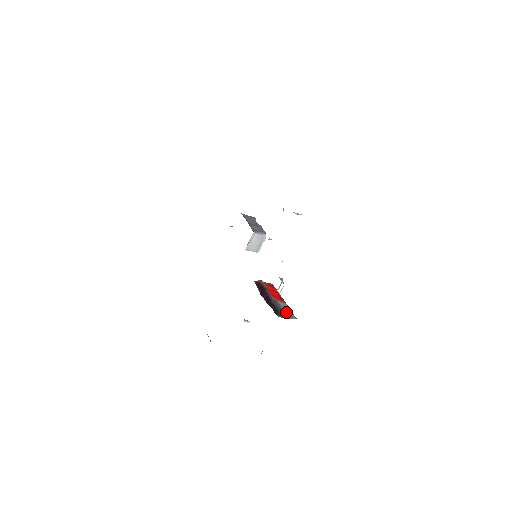
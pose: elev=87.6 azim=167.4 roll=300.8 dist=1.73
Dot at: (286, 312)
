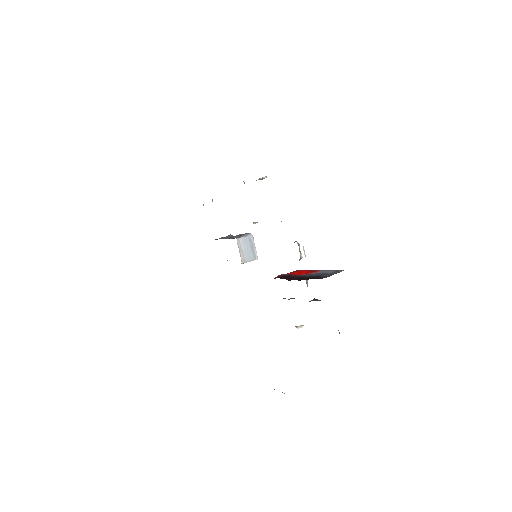
Dot at: (328, 273)
